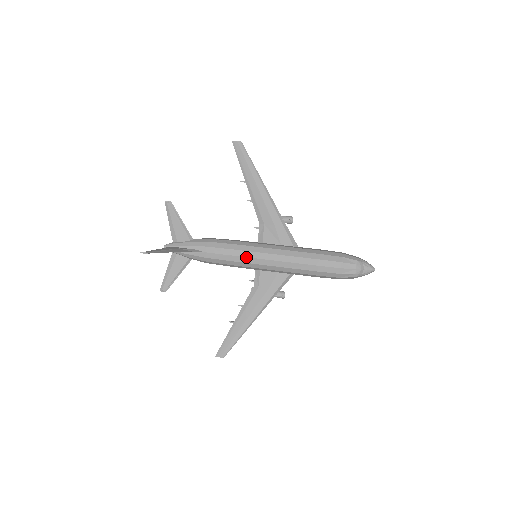
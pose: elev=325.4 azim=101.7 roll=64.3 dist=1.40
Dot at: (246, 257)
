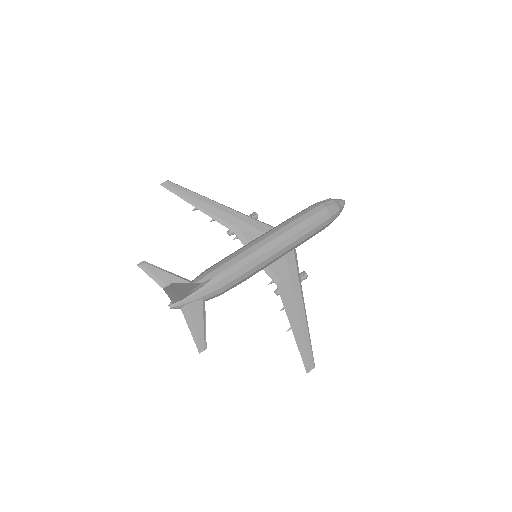
Dot at: (252, 253)
